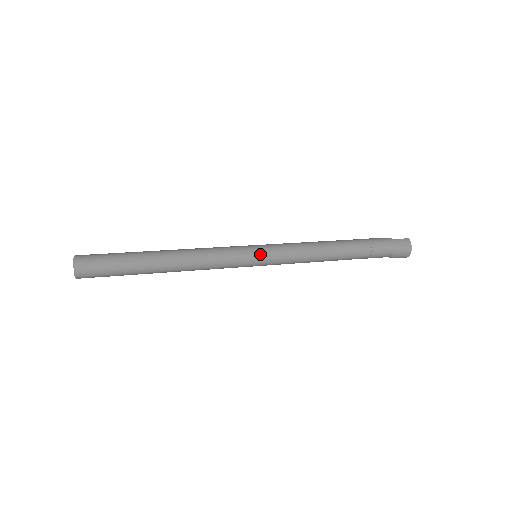
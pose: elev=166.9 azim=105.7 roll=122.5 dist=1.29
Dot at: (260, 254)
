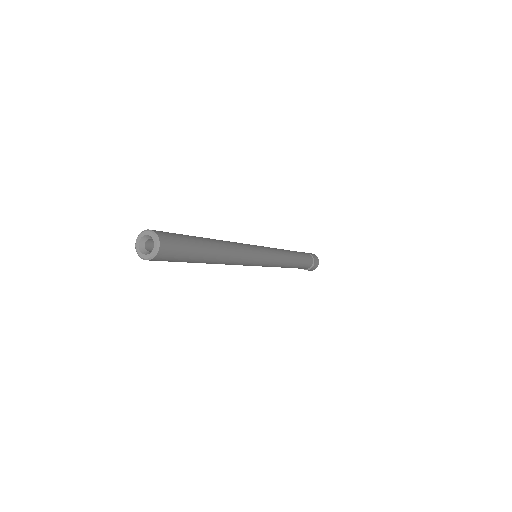
Dot at: (264, 250)
